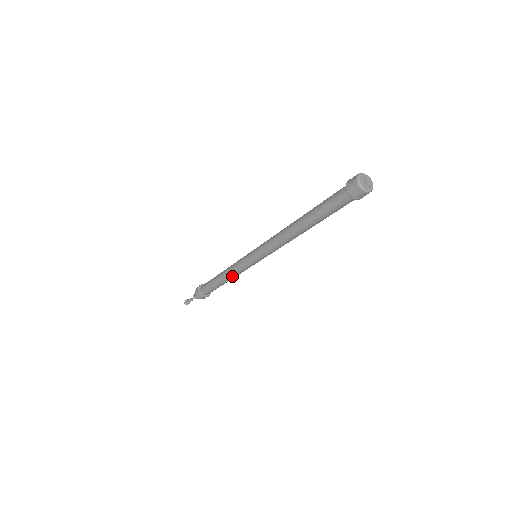
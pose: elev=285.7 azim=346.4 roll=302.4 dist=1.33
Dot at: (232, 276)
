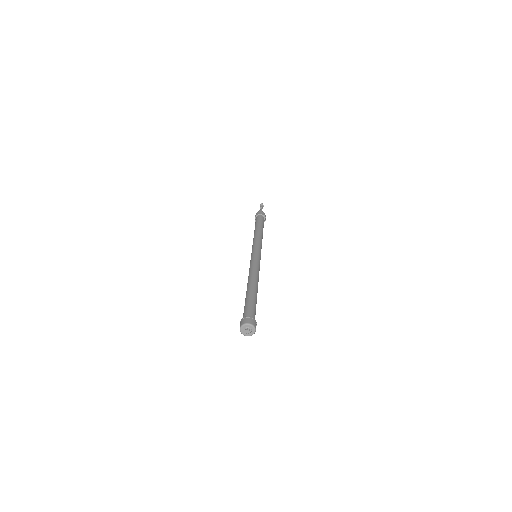
Dot at: occluded
